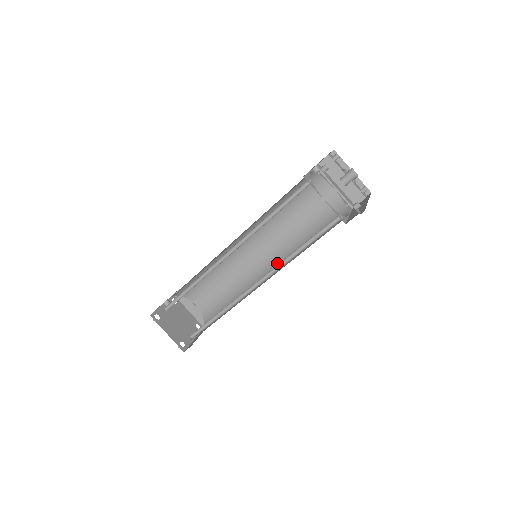
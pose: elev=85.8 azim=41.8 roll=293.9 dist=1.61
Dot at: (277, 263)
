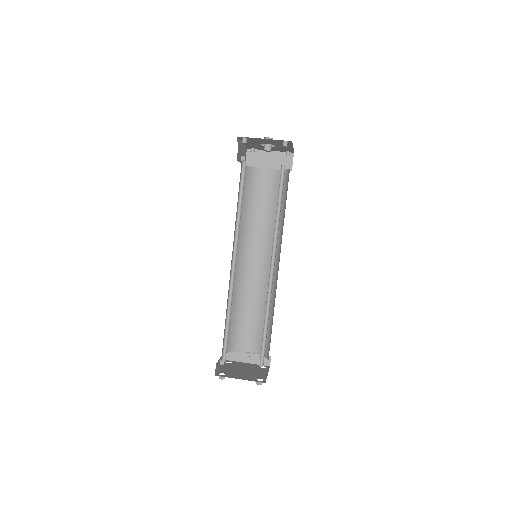
Dot at: (276, 253)
